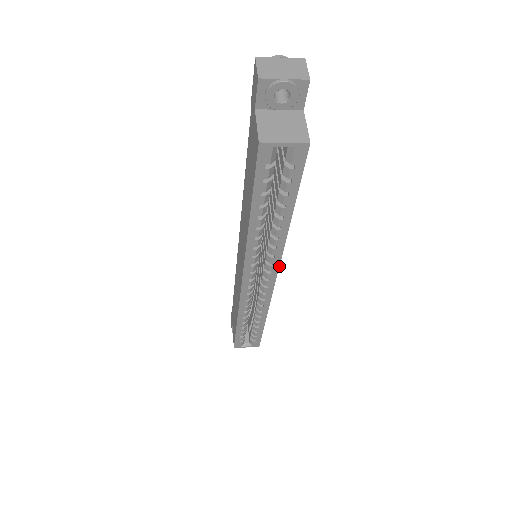
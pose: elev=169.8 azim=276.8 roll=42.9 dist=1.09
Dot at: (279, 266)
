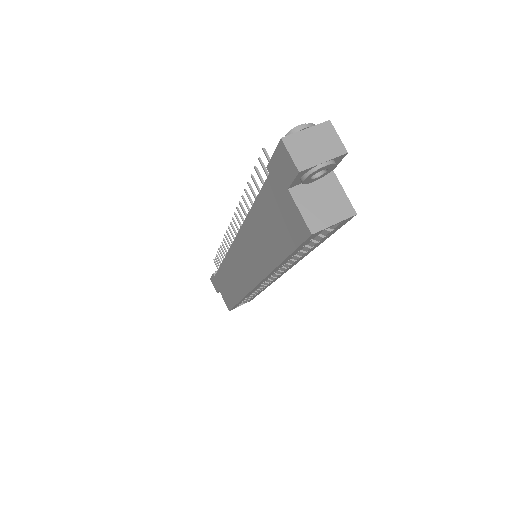
Dot at: (290, 268)
